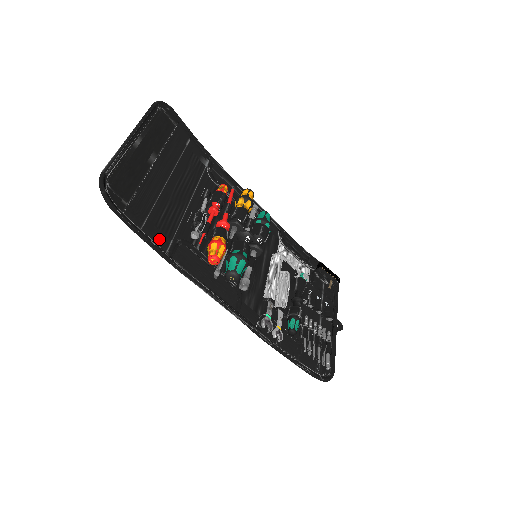
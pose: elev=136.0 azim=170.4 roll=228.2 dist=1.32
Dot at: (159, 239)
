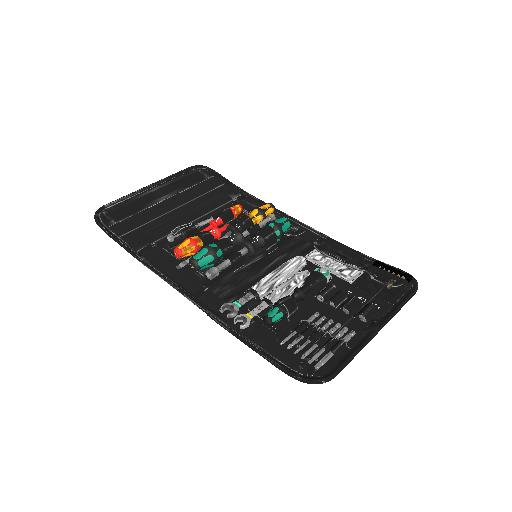
Dot at: (135, 243)
